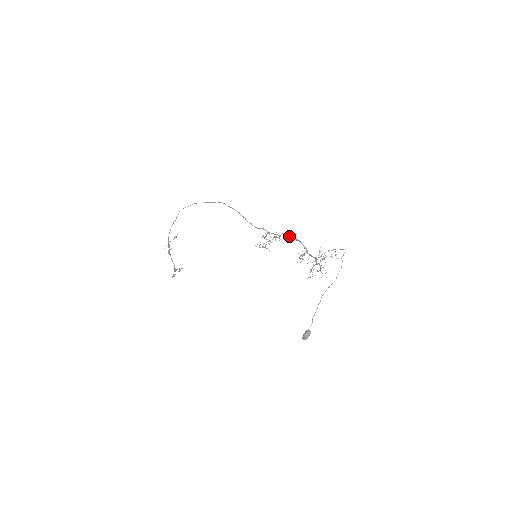
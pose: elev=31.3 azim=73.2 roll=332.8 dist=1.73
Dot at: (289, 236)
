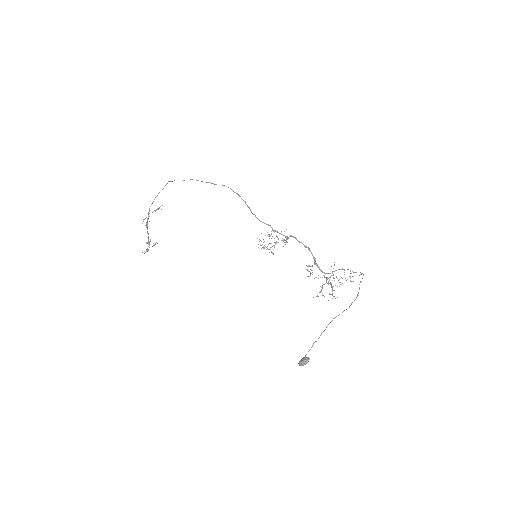
Dot at: occluded
